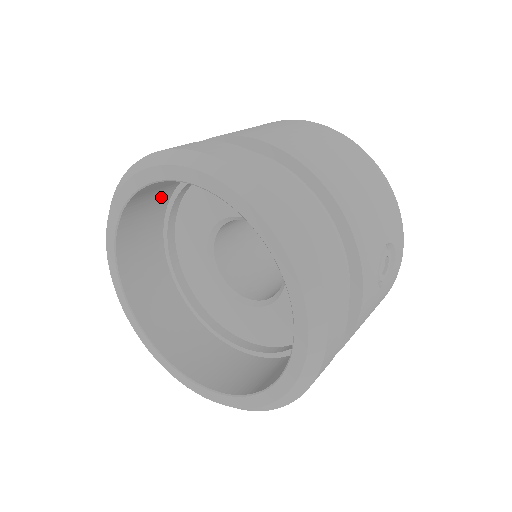
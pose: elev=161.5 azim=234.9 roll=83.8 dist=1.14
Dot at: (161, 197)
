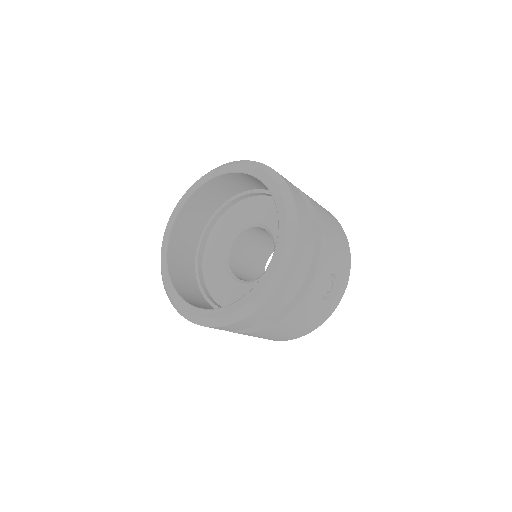
Dot at: (222, 196)
